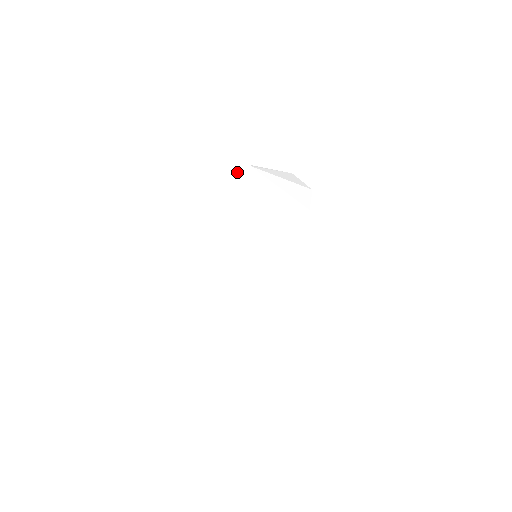
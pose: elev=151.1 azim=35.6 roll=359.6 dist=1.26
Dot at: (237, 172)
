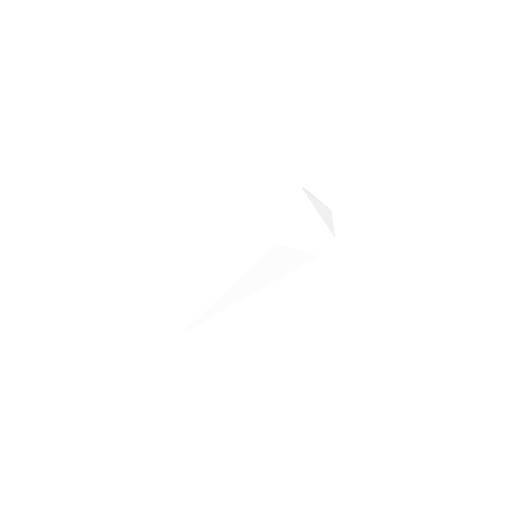
Dot at: (288, 186)
